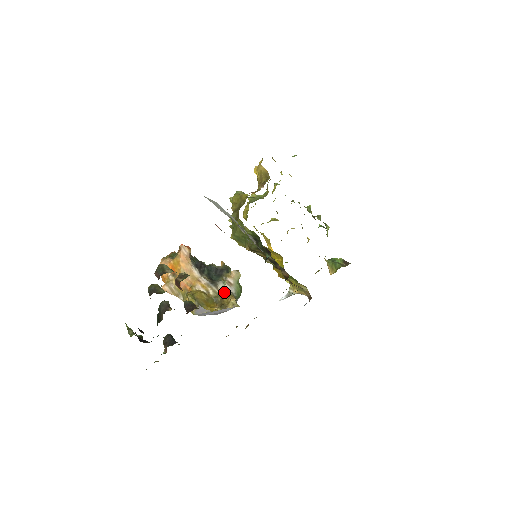
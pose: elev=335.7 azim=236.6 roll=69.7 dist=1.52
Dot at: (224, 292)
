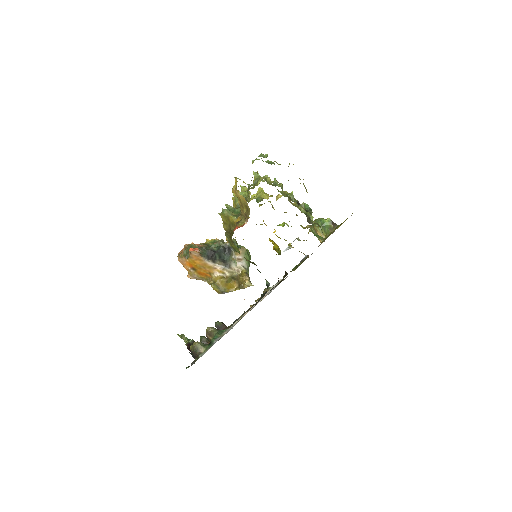
Dot at: (237, 269)
